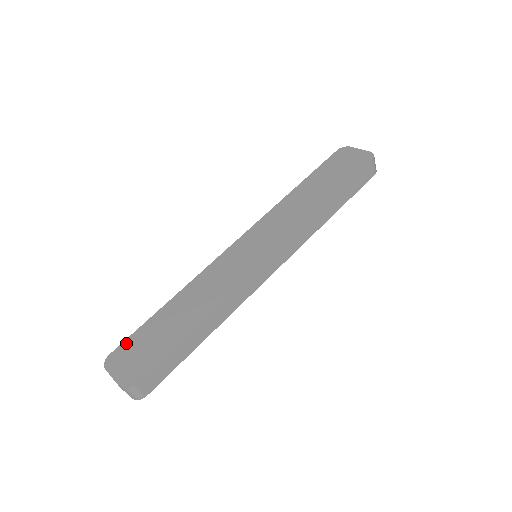
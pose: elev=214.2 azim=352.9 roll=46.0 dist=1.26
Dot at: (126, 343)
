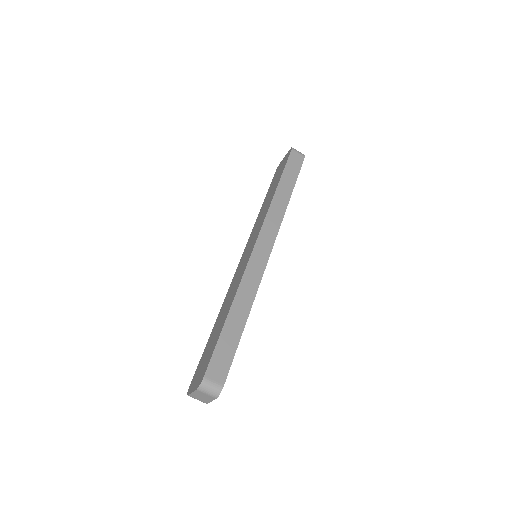
Dot at: (196, 371)
